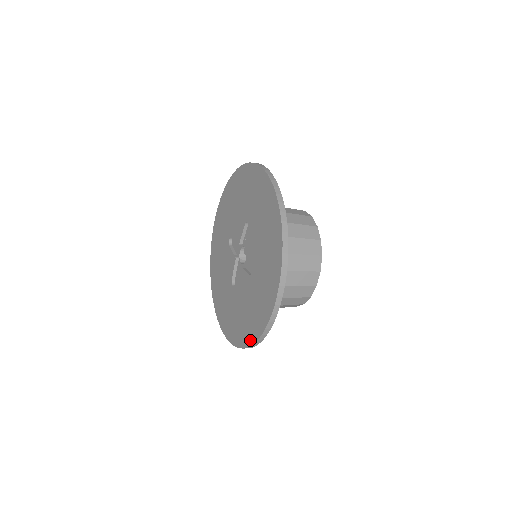
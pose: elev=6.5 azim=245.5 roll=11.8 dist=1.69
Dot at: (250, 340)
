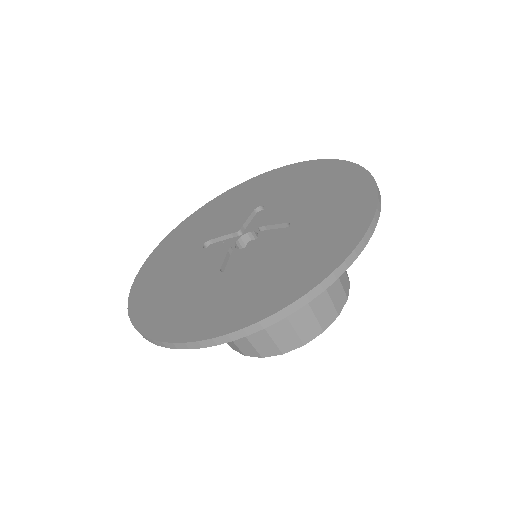
Dot at: (316, 277)
